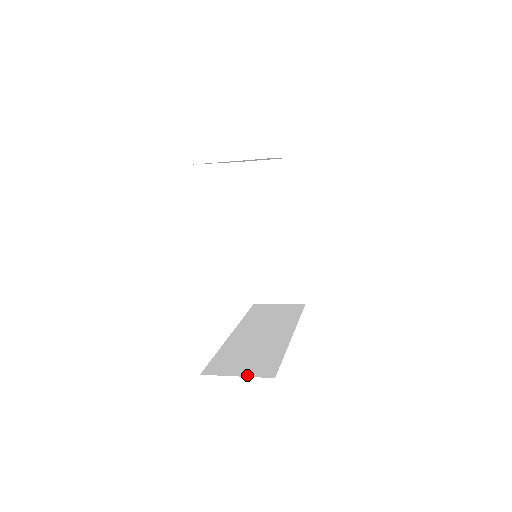
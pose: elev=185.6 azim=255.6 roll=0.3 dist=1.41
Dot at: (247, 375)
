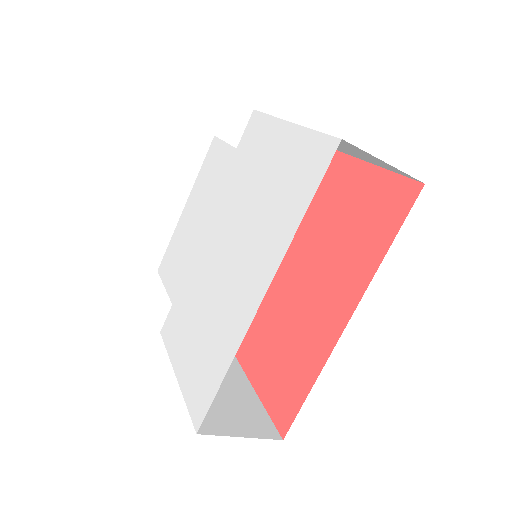
Dot at: occluded
